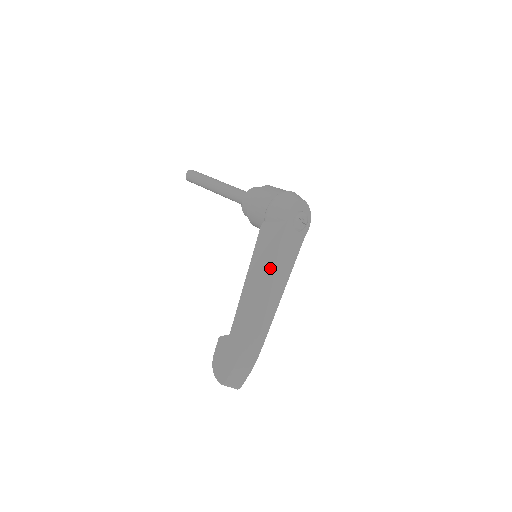
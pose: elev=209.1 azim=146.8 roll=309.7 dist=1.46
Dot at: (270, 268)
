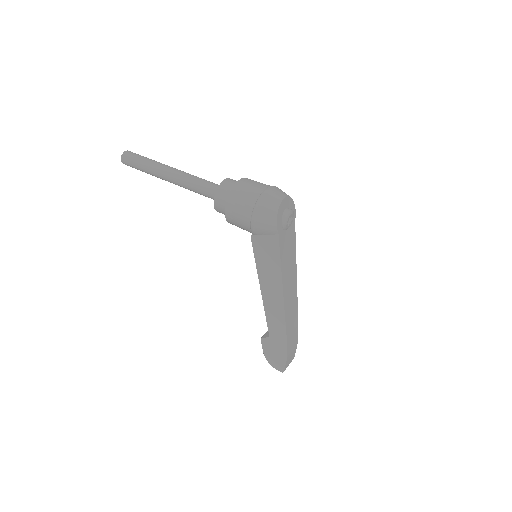
Dot at: (281, 282)
